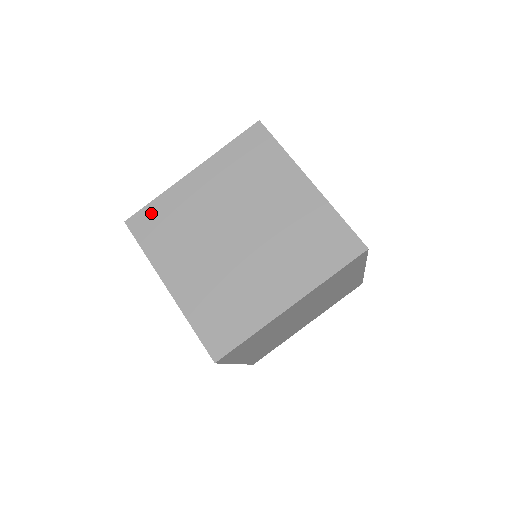
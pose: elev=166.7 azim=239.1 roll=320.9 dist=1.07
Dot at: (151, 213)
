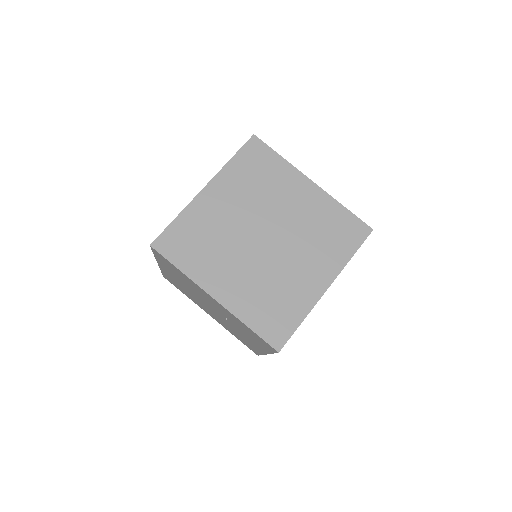
Dot at: (176, 232)
